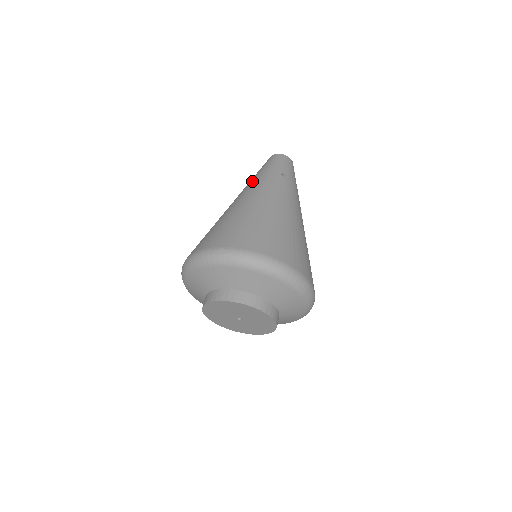
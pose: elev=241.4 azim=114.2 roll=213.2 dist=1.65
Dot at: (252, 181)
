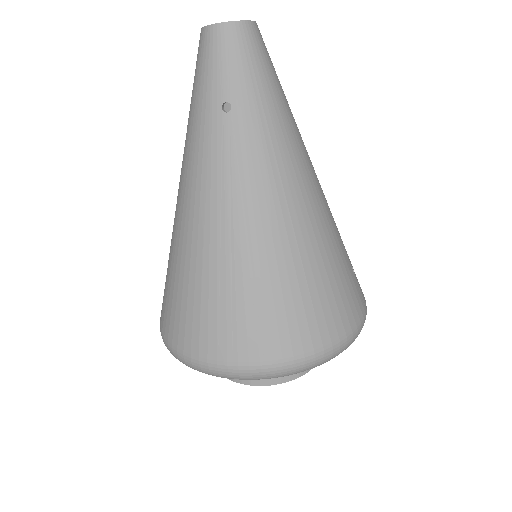
Dot at: occluded
